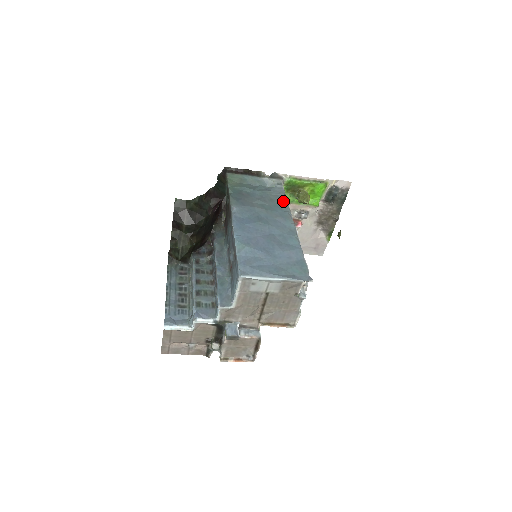
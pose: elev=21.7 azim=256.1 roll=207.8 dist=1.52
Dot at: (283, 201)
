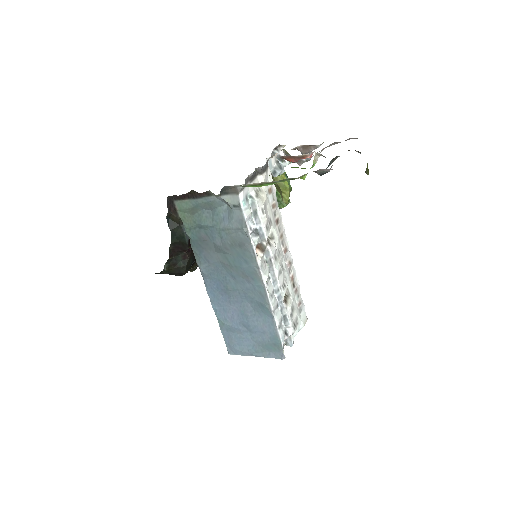
Dot at: (245, 246)
